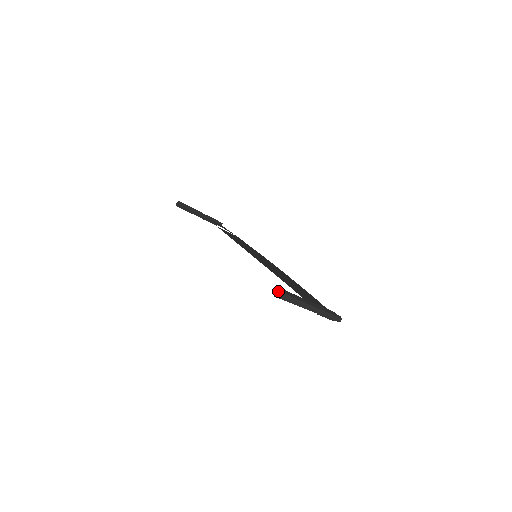
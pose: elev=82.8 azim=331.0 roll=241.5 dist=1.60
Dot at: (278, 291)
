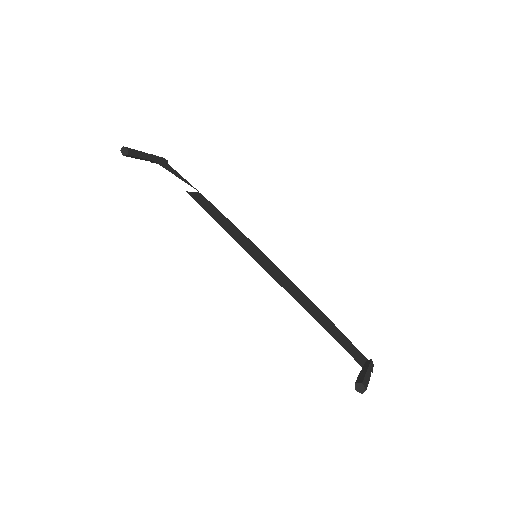
Dot at: (361, 387)
